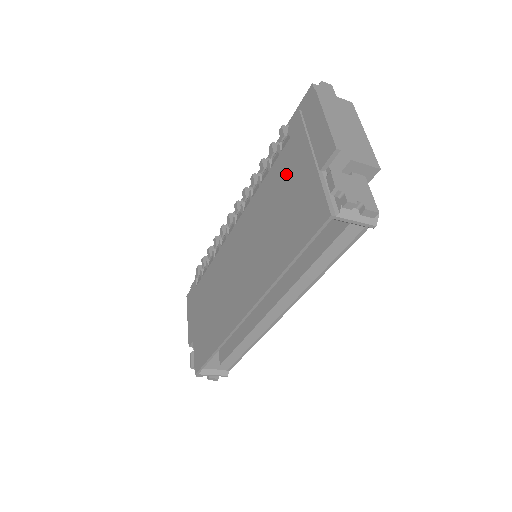
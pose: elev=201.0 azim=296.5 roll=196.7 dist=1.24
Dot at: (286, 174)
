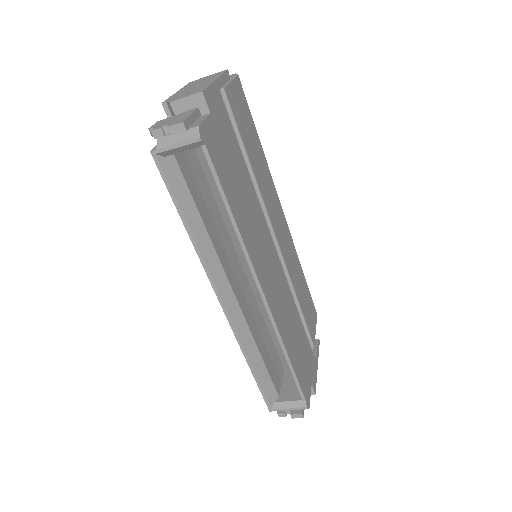
Dot at: occluded
